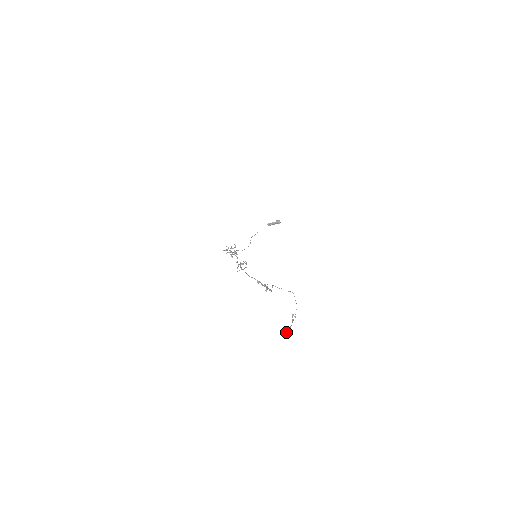
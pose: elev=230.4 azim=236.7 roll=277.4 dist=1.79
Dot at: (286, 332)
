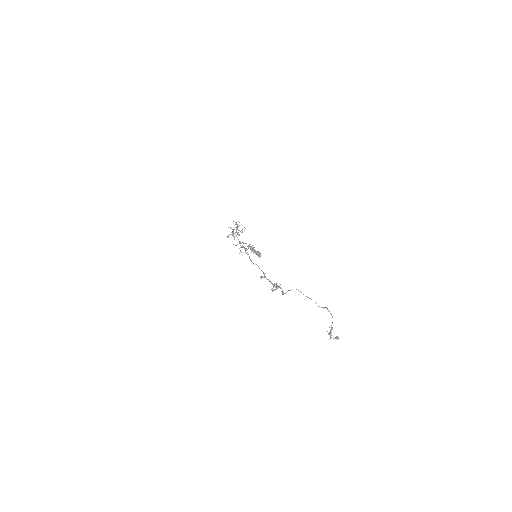
Dot at: occluded
